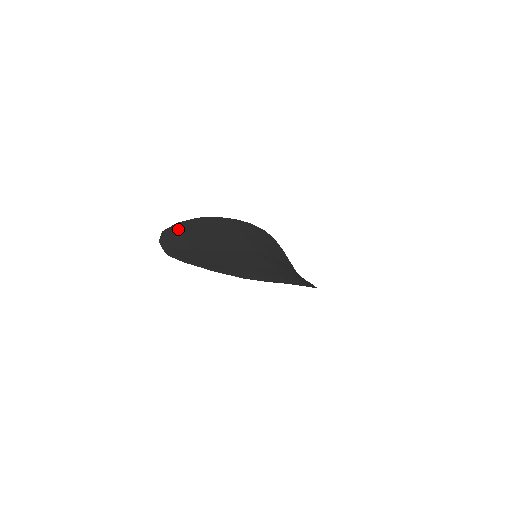
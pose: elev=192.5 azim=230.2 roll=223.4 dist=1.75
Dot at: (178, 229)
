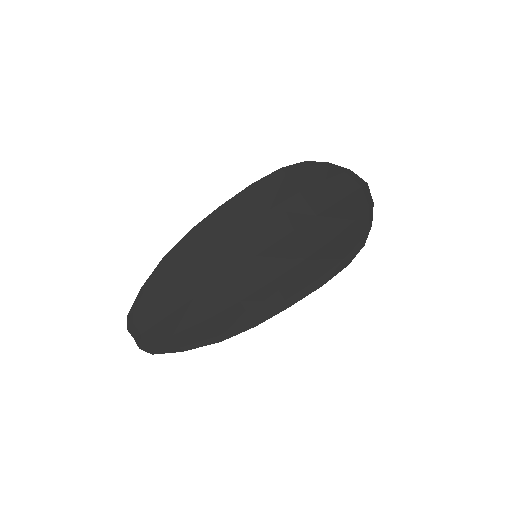
Dot at: (143, 299)
